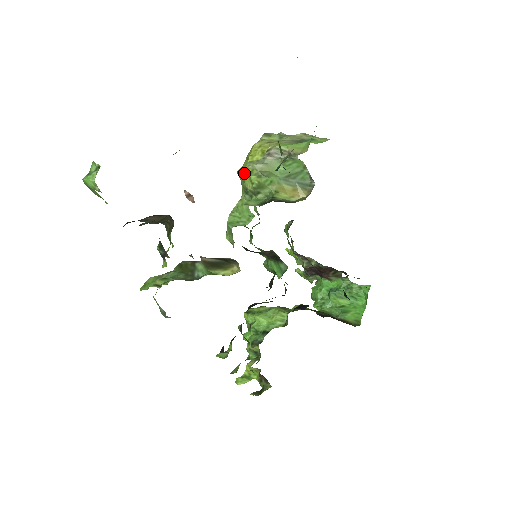
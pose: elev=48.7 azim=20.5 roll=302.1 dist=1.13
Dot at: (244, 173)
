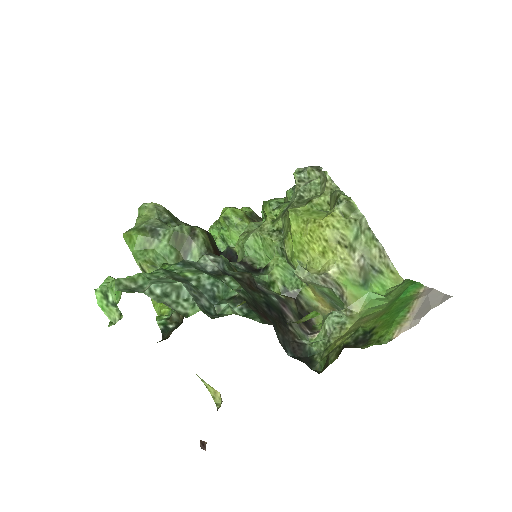
Dot at: (292, 236)
